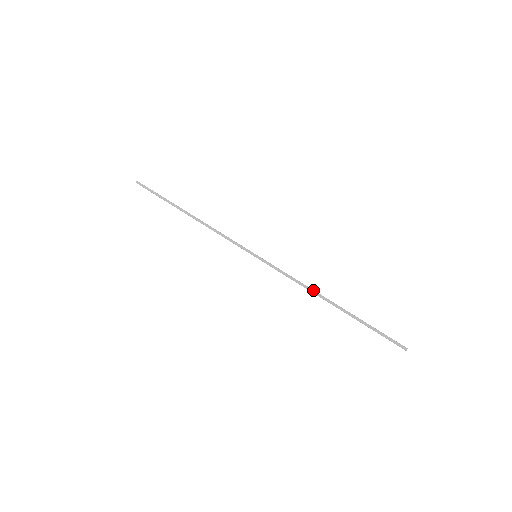
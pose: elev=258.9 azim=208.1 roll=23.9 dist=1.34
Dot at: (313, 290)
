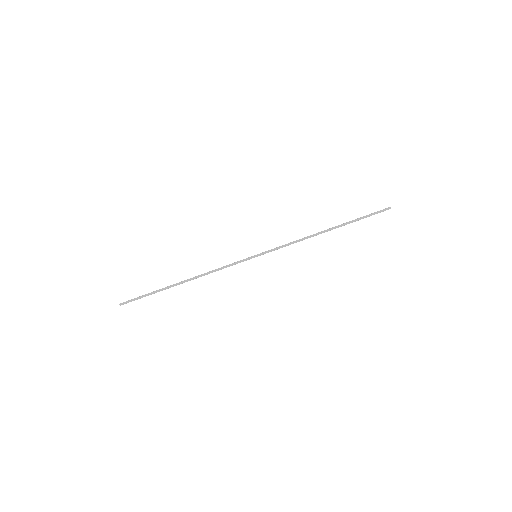
Dot at: (310, 235)
